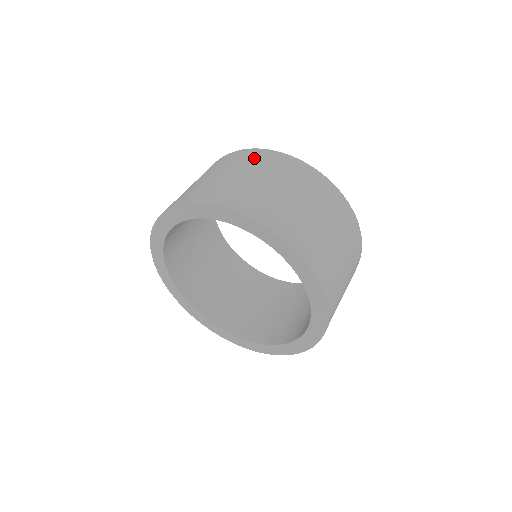
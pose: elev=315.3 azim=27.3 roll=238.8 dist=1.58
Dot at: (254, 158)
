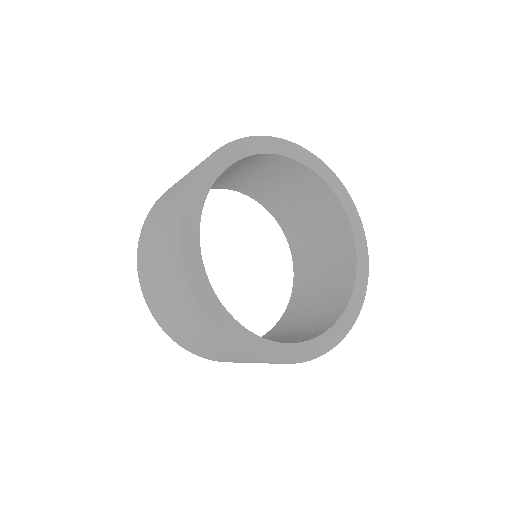
Dot at: occluded
